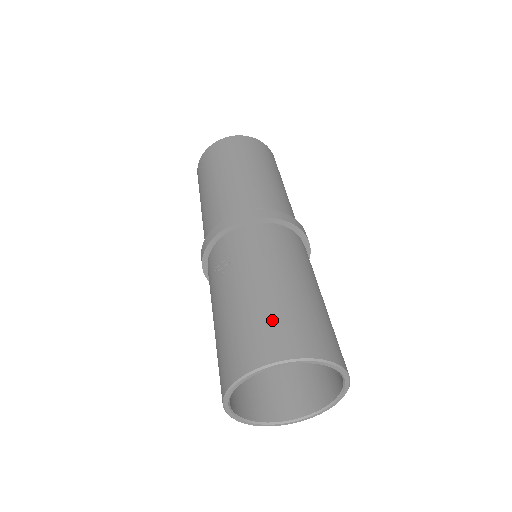
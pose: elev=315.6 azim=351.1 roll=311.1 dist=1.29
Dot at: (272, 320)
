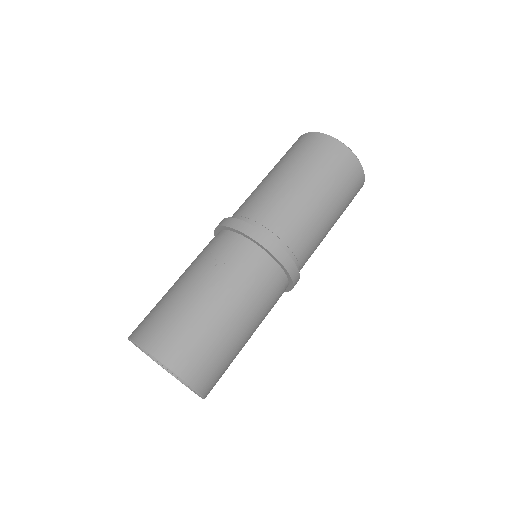
Dot at: (196, 340)
